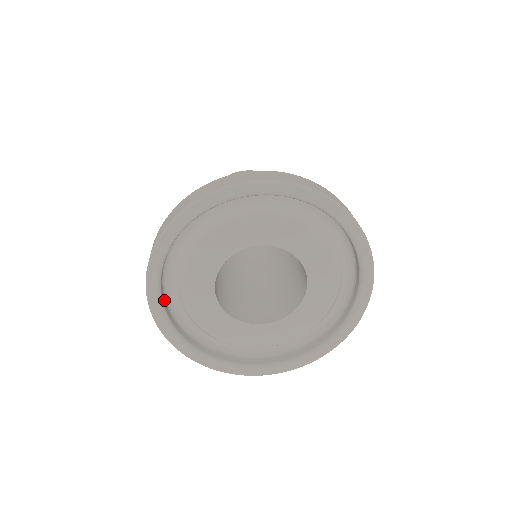
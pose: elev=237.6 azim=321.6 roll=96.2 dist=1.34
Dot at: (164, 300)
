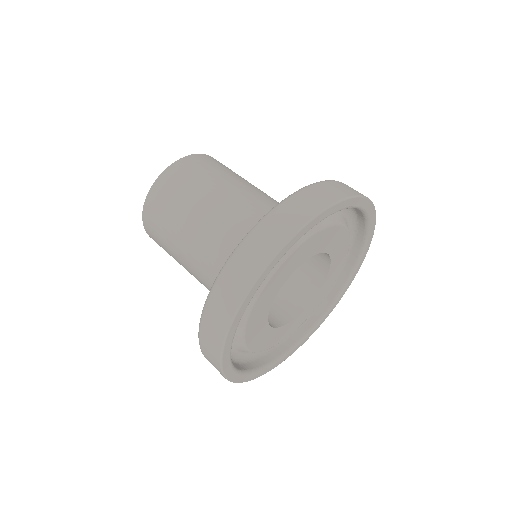
Dot at: occluded
